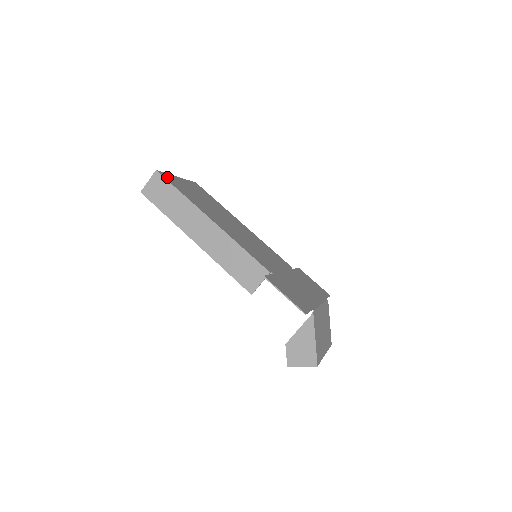
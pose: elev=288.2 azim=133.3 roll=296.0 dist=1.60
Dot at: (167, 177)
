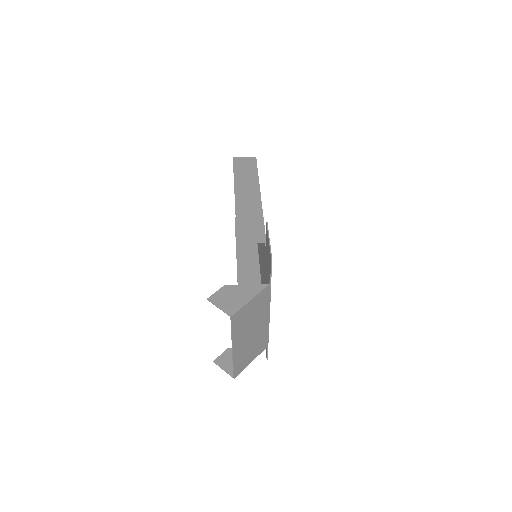
Dot at: occluded
